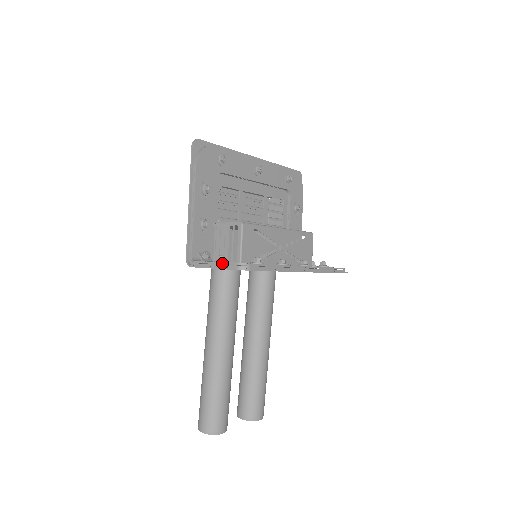
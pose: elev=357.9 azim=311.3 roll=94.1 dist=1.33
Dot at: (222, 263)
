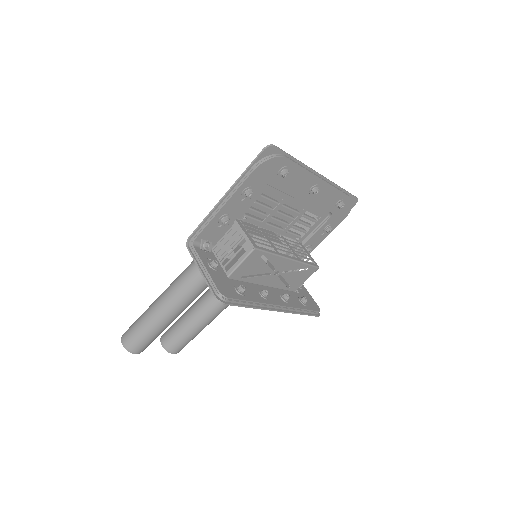
Dot at: (209, 276)
